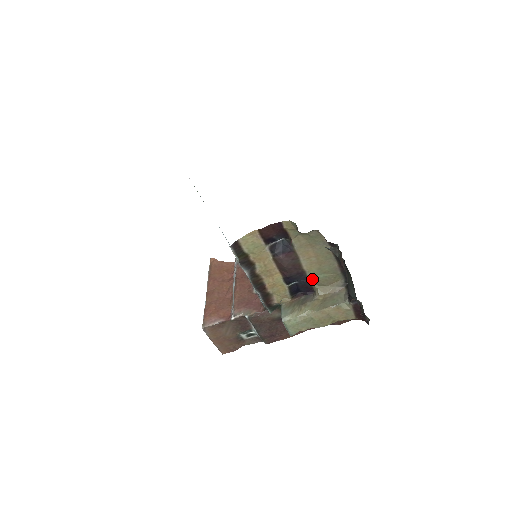
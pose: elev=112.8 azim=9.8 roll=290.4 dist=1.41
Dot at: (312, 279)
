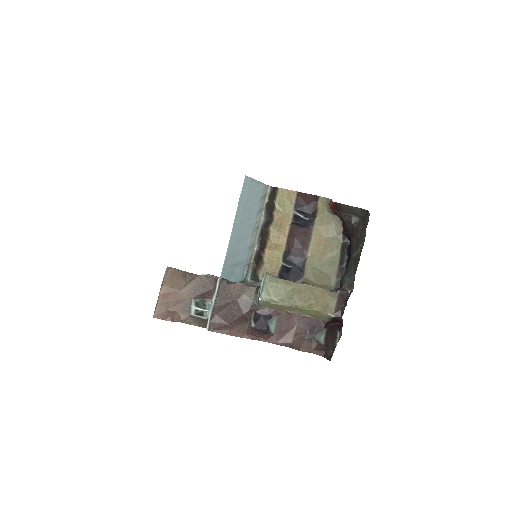
Dot at: (308, 268)
